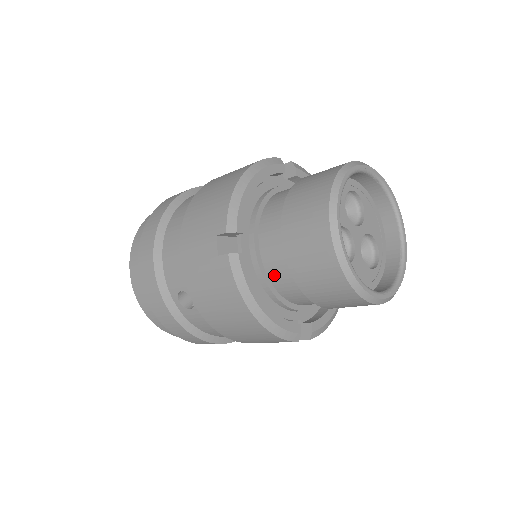
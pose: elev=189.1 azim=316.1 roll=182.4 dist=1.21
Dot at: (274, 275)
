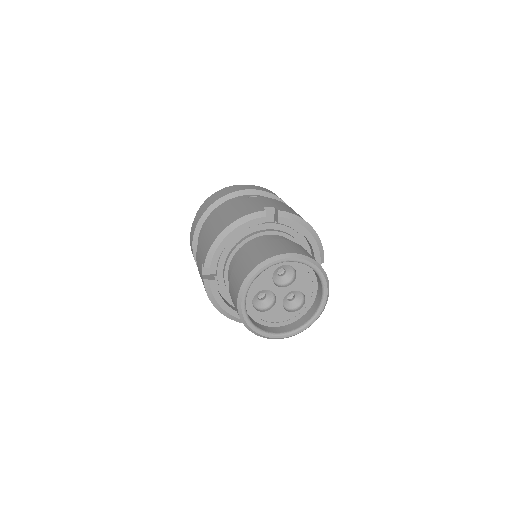
Dot at: occluded
